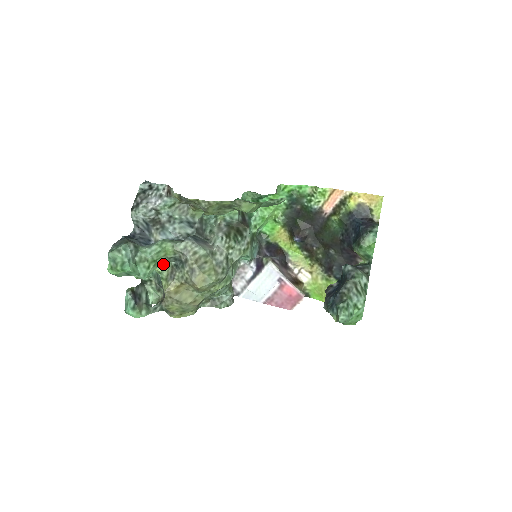
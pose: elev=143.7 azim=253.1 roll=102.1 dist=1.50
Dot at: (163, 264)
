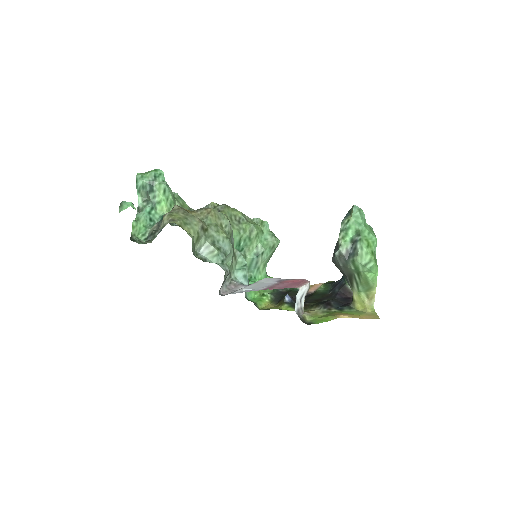
Dot at: occluded
